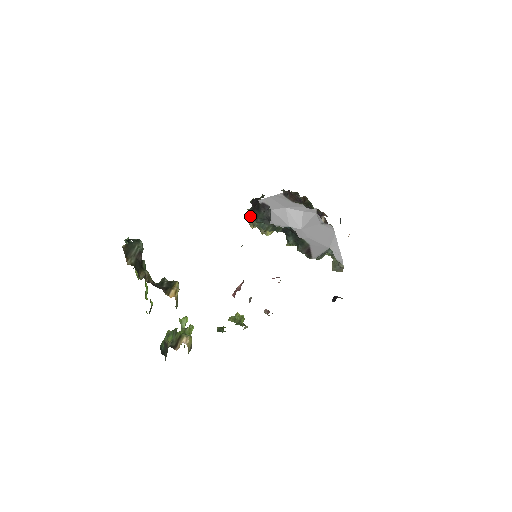
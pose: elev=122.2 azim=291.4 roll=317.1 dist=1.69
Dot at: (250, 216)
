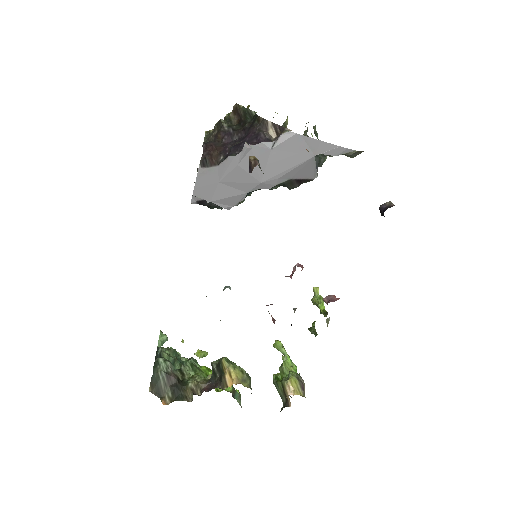
Dot at: occluded
